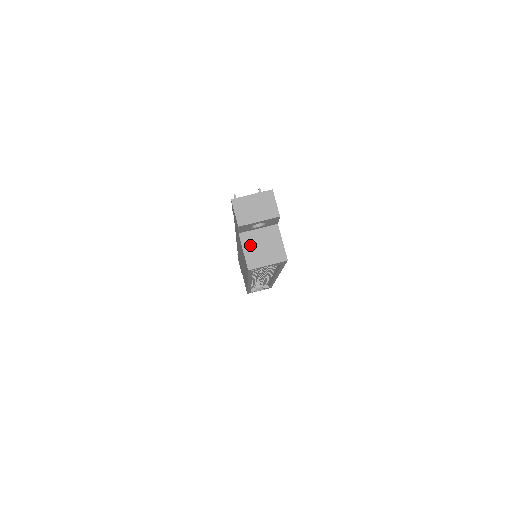
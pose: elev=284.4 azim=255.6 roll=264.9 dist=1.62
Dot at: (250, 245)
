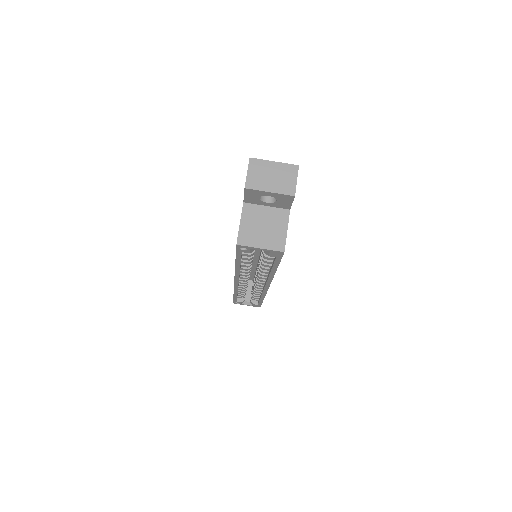
Dot at: (250, 219)
